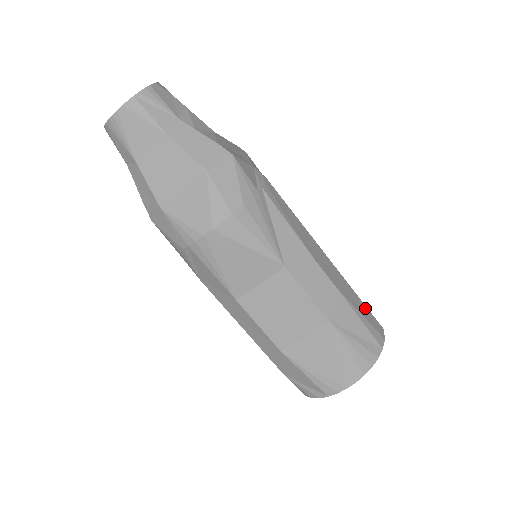
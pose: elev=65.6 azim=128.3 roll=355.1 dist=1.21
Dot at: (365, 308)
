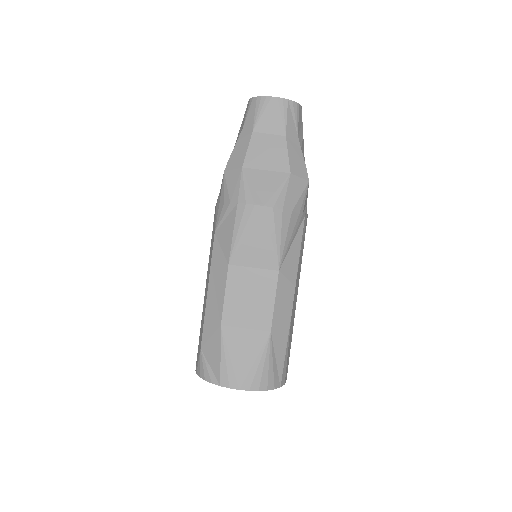
Dot at: (289, 353)
